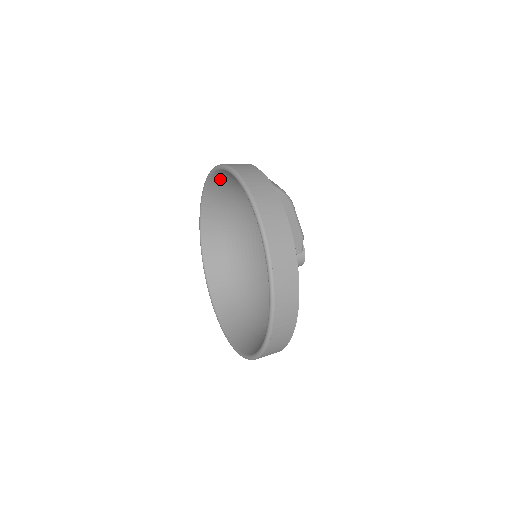
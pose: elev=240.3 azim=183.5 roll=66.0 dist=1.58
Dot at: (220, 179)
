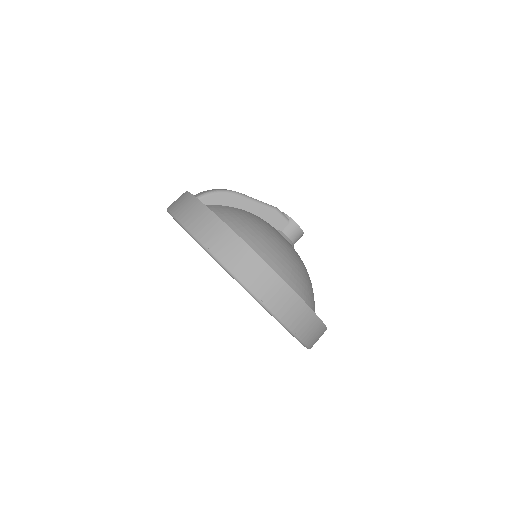
Dot at: occluded
